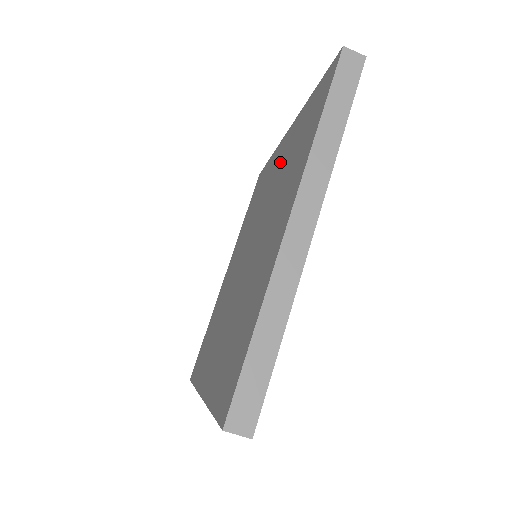
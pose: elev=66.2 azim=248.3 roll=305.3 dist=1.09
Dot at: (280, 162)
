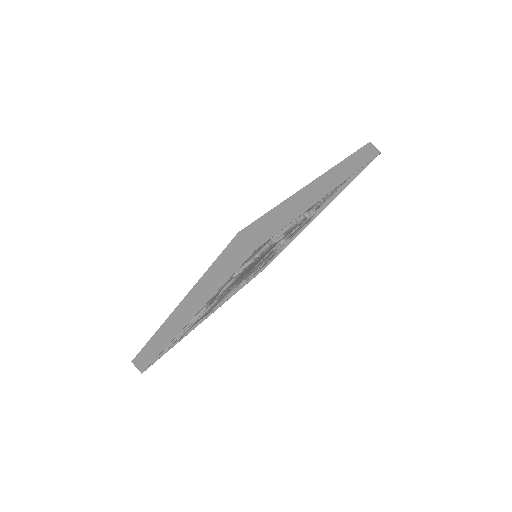
Dot at: occluded
